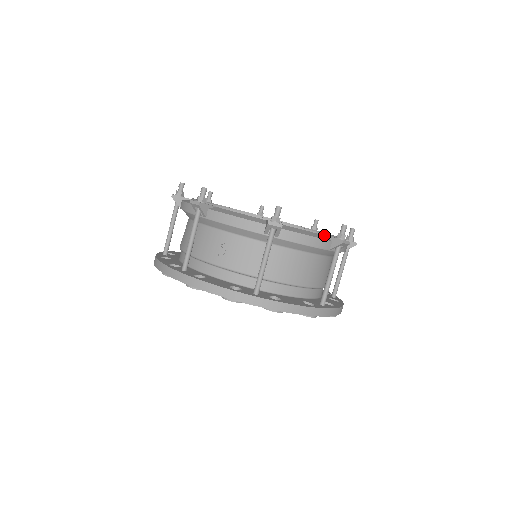
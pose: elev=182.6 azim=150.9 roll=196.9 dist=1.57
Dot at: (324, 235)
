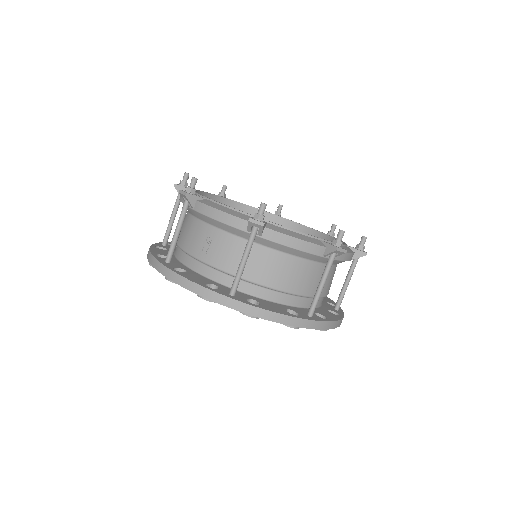
Dot at: (319, 240)
